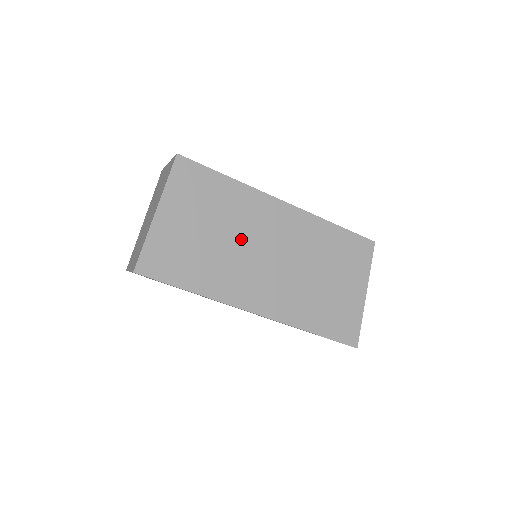
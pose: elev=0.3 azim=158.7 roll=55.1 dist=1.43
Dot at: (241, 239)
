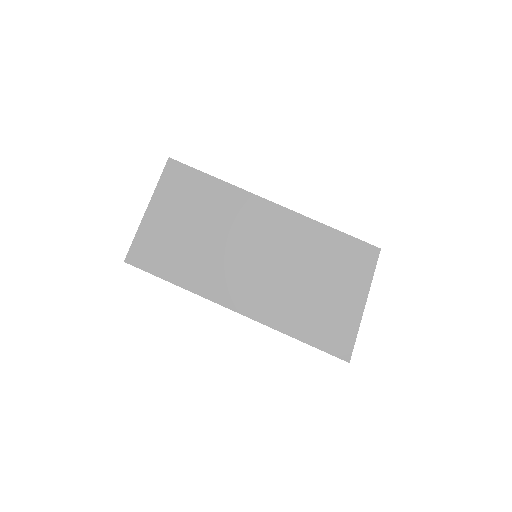
Dot at: (225, 238)
